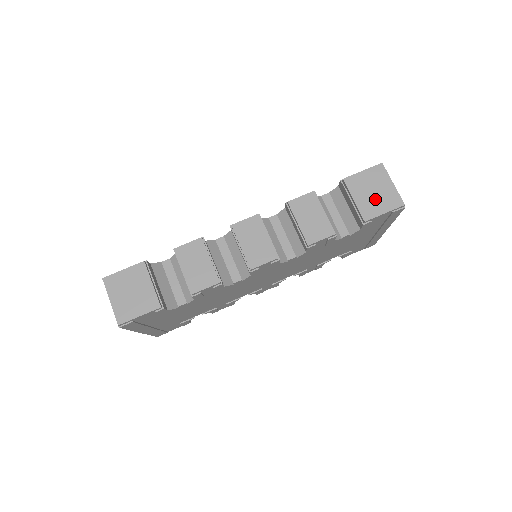
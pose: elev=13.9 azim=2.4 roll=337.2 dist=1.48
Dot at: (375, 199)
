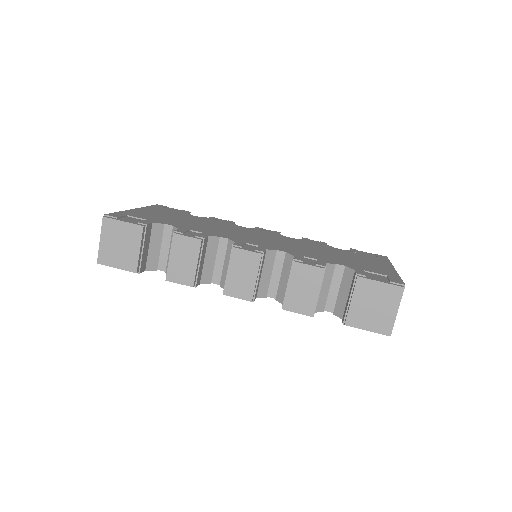
Dot at: (370, 313)
